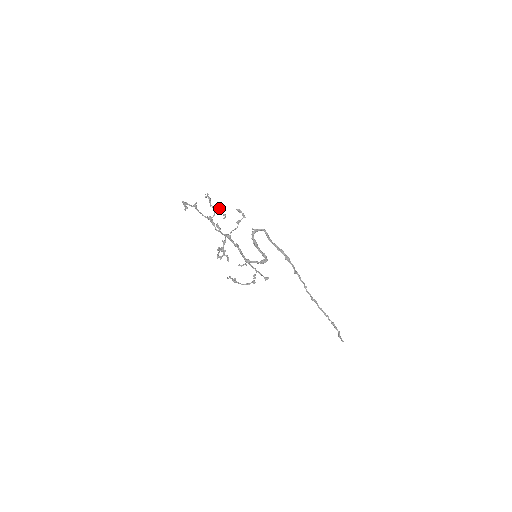
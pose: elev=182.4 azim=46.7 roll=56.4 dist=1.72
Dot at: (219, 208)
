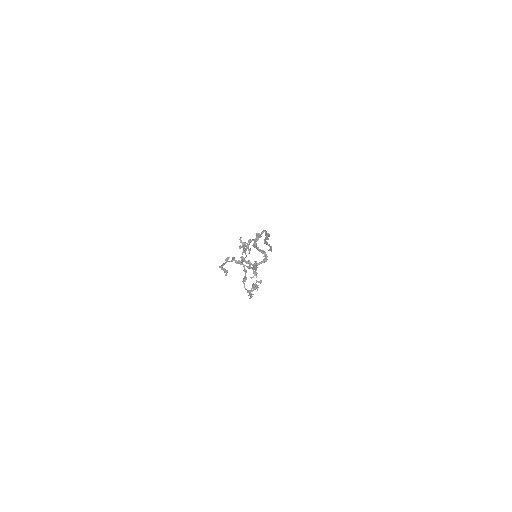
Dot at: occluded
